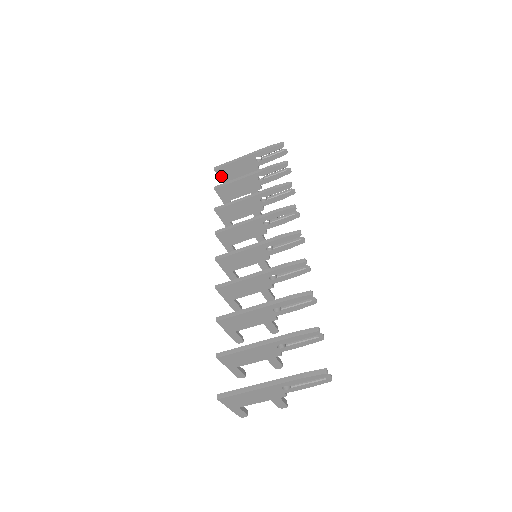
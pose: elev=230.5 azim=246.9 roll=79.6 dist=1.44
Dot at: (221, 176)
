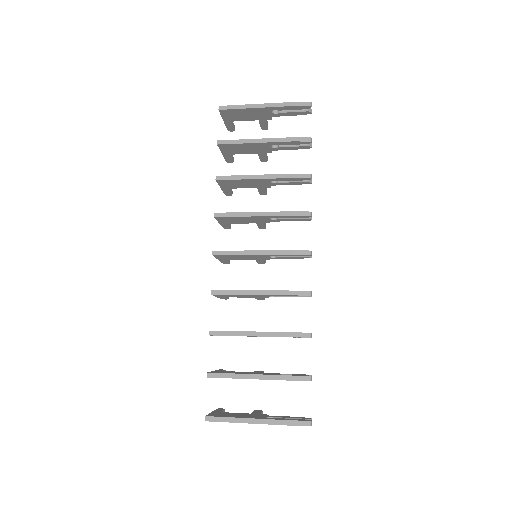
Dot at: (225, 116)
